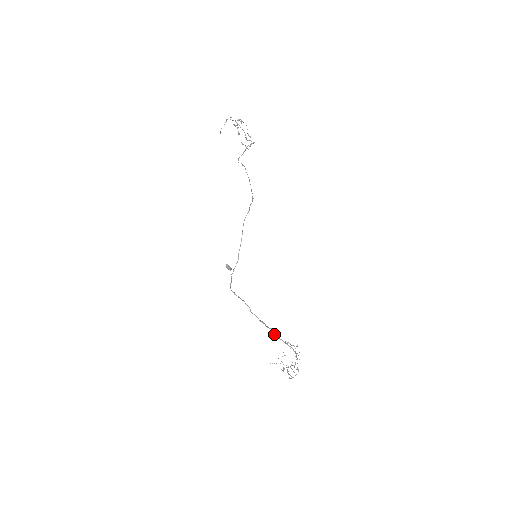
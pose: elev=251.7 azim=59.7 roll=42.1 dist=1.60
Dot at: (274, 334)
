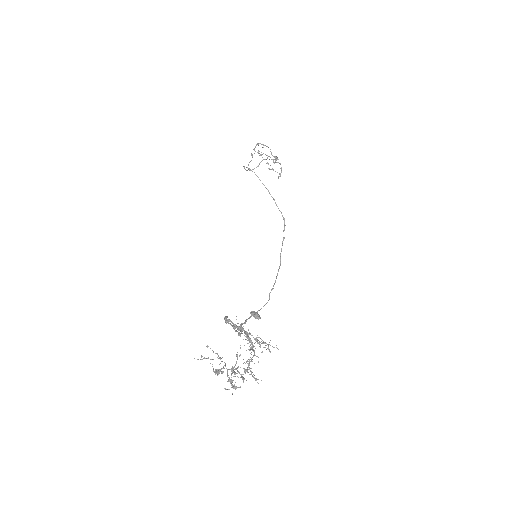
Dot at: (224, 319)
